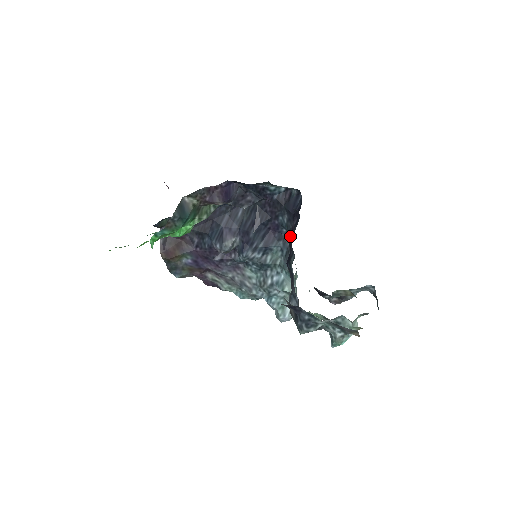
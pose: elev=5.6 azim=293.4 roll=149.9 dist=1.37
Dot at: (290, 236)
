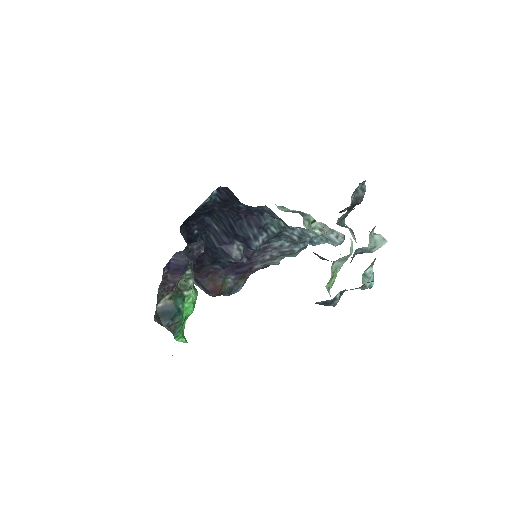
Dot at: occluded
